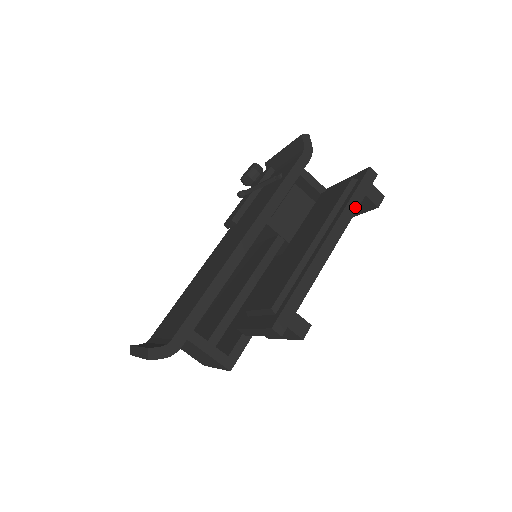
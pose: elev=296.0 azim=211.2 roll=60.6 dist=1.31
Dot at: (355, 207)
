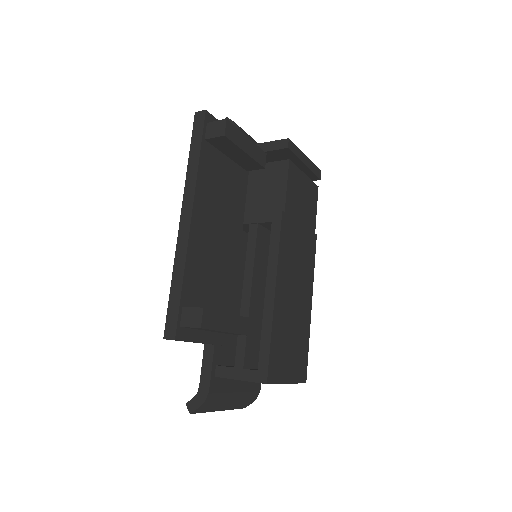
Dot at: (196, 162)
